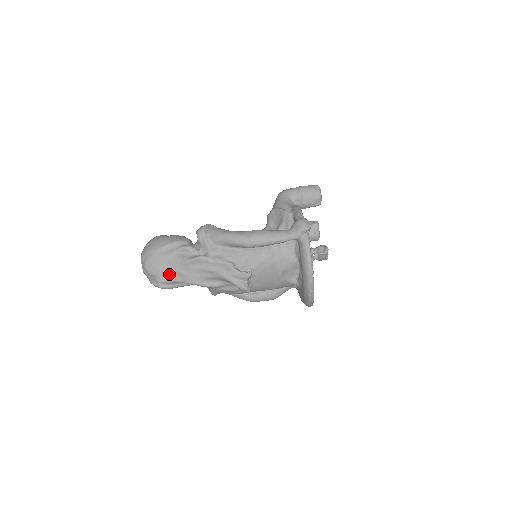
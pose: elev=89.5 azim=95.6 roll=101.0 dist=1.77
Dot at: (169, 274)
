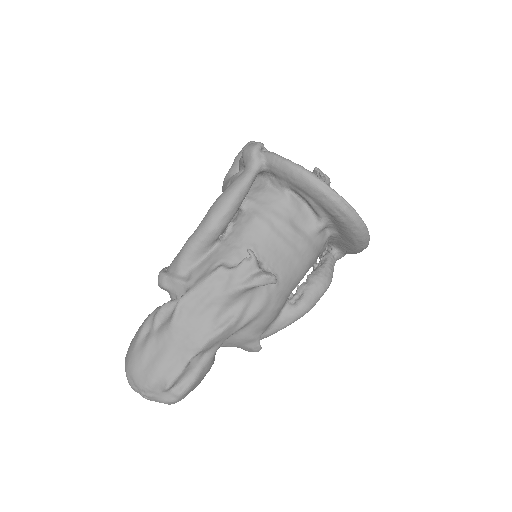
Dot at: (170, 363)
